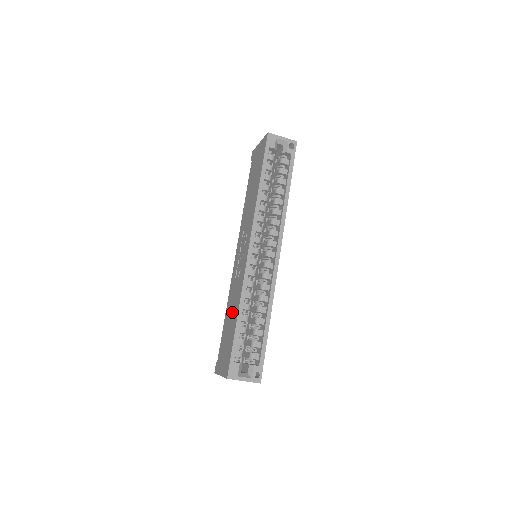
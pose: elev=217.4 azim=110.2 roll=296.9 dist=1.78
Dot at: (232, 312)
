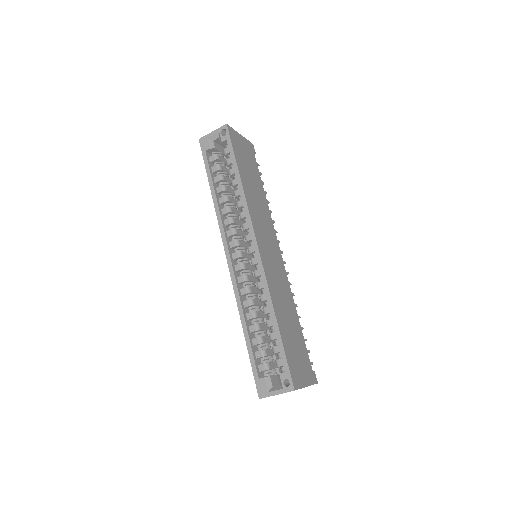
Dot at: occluded
